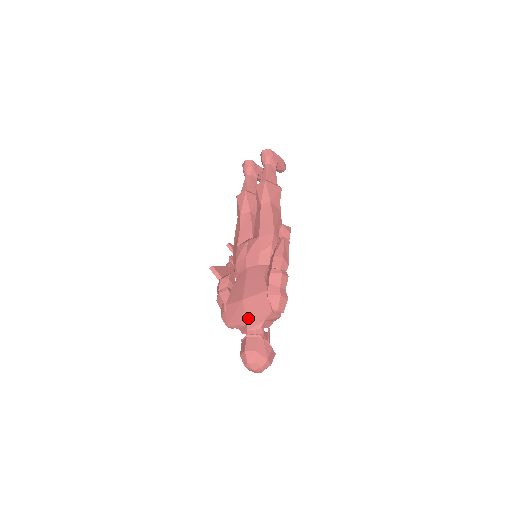
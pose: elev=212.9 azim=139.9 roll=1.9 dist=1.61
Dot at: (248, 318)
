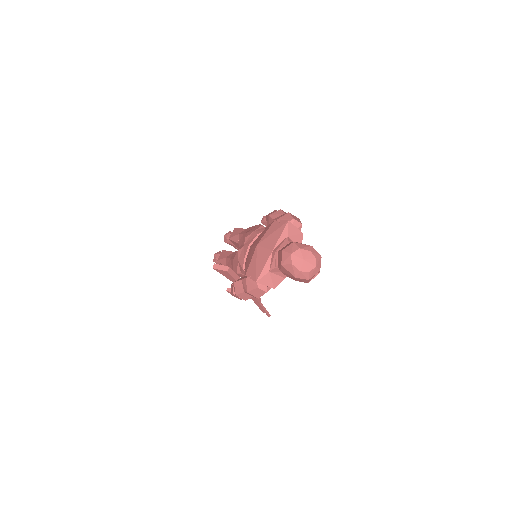
Dot at: (270, 246)
